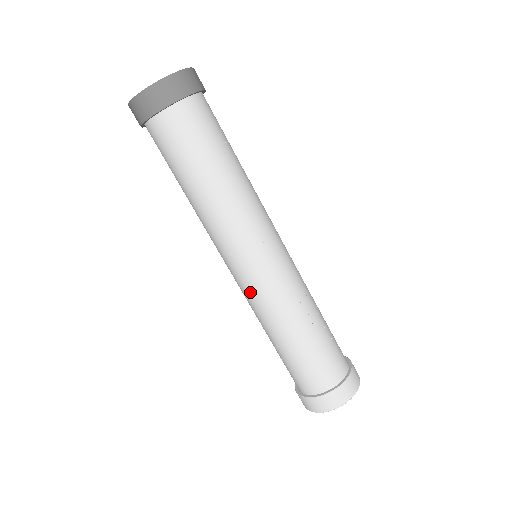
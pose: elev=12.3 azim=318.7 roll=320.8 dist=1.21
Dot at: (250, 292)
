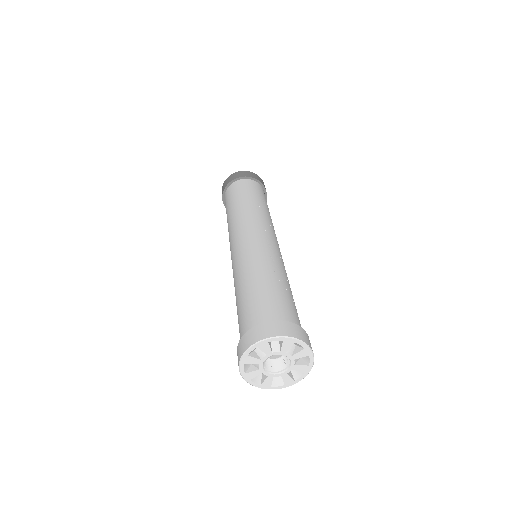
Dot at: (239, 254)
